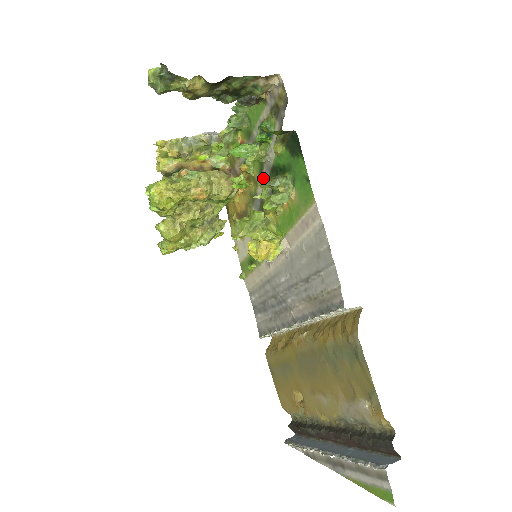
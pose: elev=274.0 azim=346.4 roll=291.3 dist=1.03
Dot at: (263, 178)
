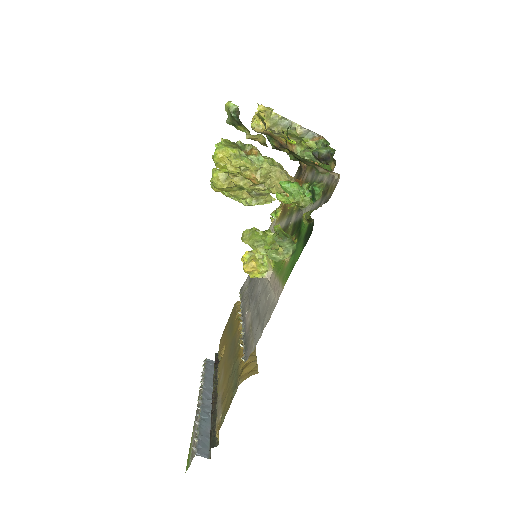
Dot at: (280, 227)
